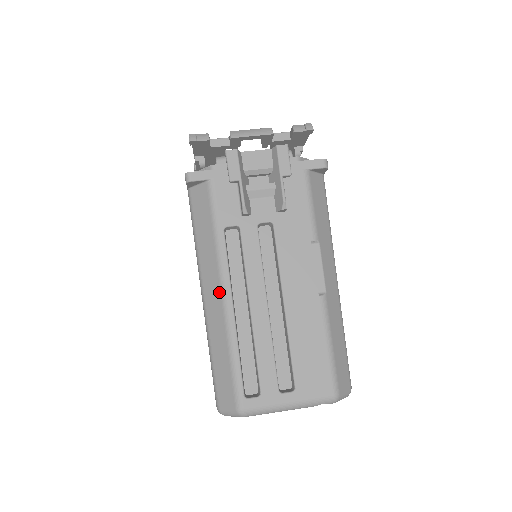
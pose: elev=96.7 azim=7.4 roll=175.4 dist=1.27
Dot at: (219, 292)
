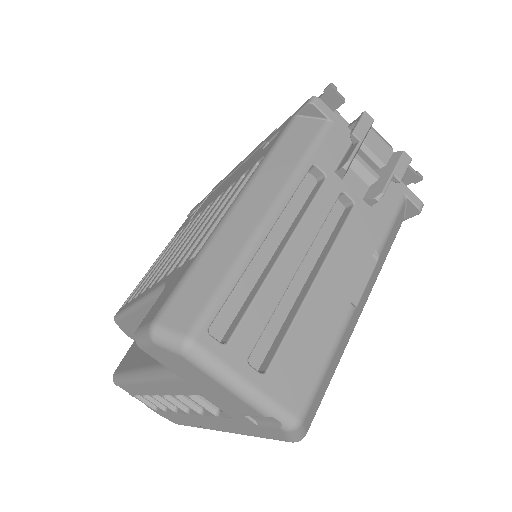
Dot at: (265, 208)
